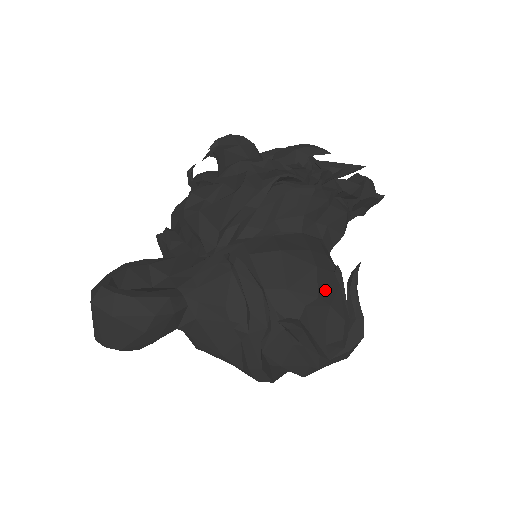
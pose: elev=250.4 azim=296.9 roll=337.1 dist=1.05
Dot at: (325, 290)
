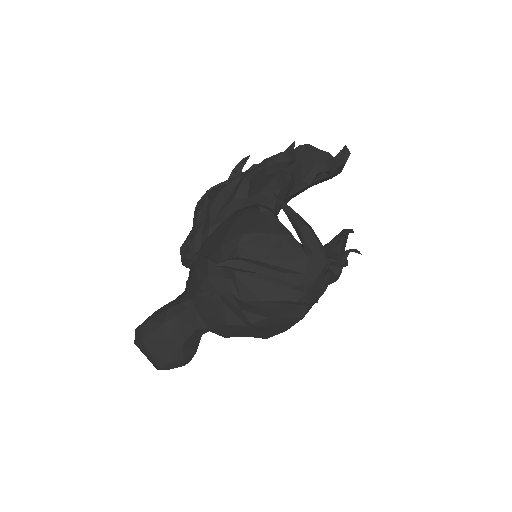
Dot at: (252, 227)
